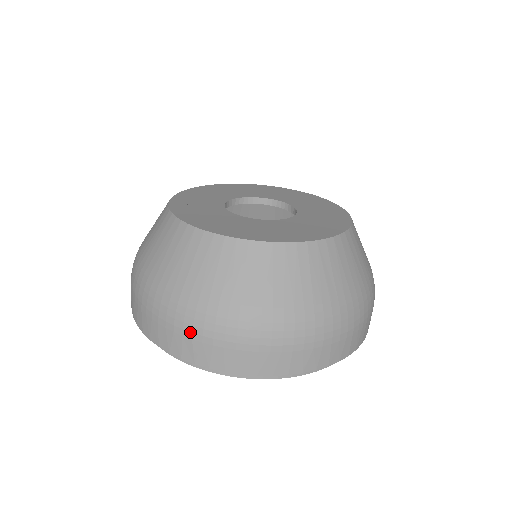
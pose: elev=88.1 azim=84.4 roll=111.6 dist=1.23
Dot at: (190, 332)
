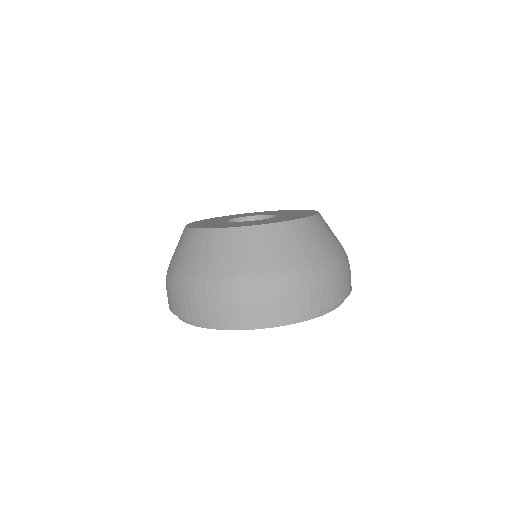
Dot at: (235, 298)
